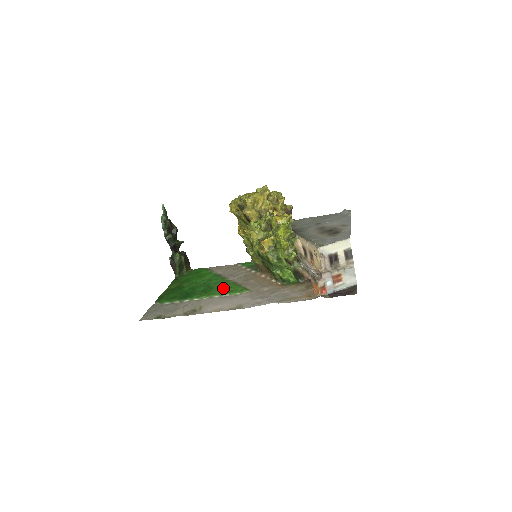
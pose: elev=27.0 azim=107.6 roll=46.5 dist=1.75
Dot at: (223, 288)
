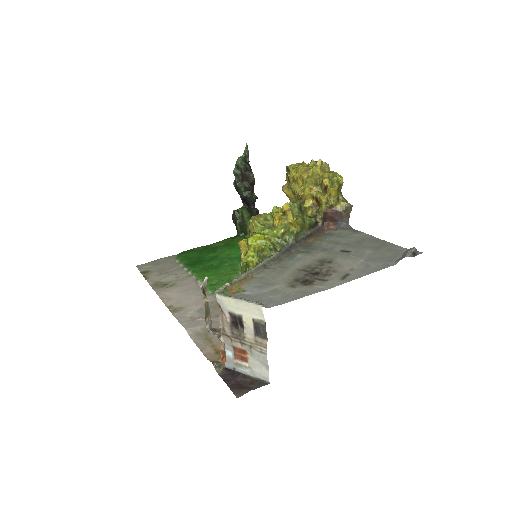
Dot at: (217, 275)
